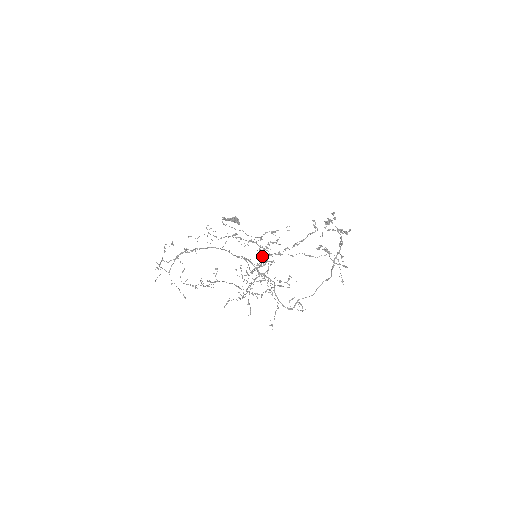
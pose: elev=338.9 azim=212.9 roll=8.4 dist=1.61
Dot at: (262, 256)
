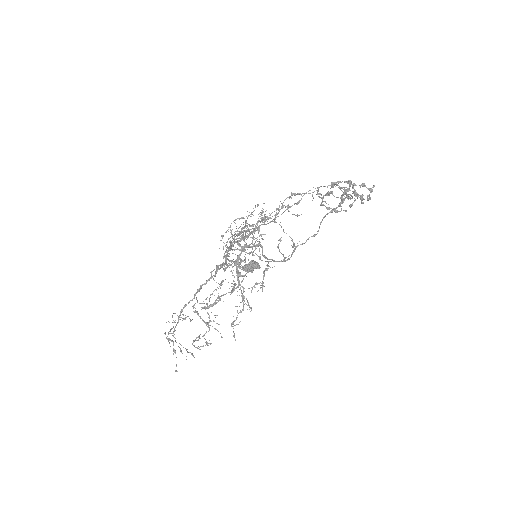
Dot at: occluded
